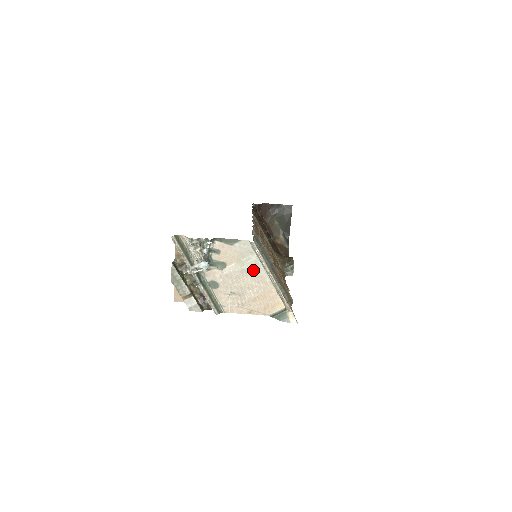
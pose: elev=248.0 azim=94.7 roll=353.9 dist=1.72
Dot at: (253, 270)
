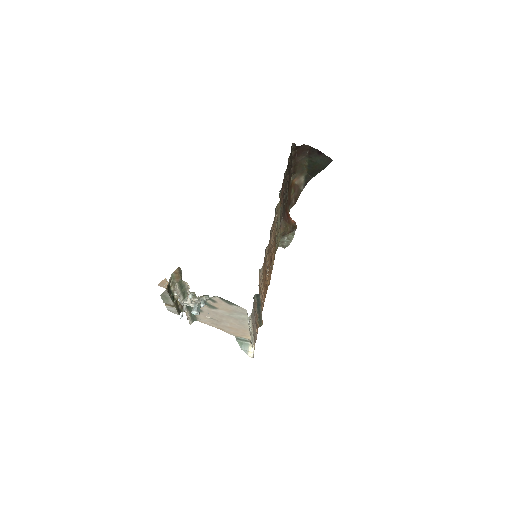
Dot at: (239, 319)
